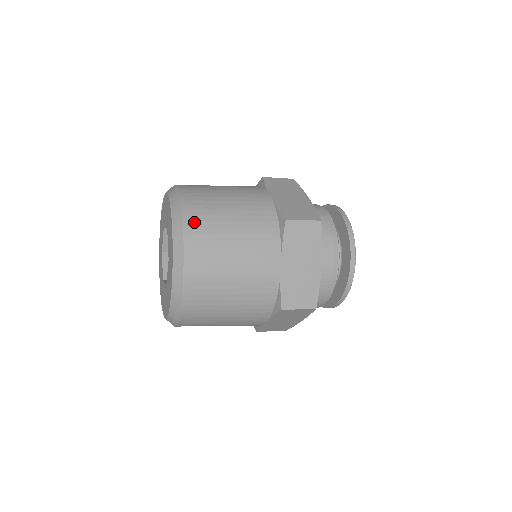
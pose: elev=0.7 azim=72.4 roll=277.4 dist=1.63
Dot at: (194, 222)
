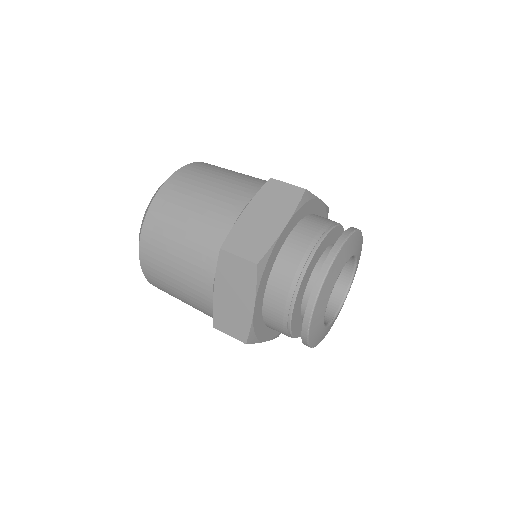
Dot at: (153, 282)
